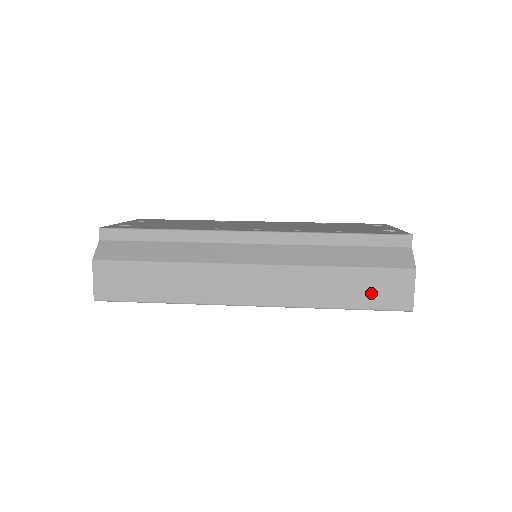
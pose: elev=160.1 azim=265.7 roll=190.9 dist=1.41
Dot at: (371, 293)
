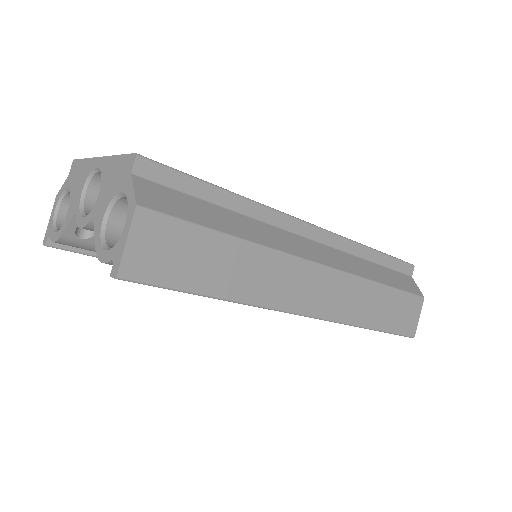
Dot at: (396, 316)
